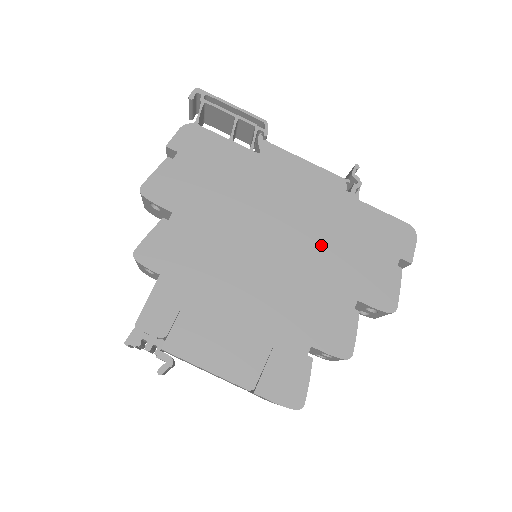
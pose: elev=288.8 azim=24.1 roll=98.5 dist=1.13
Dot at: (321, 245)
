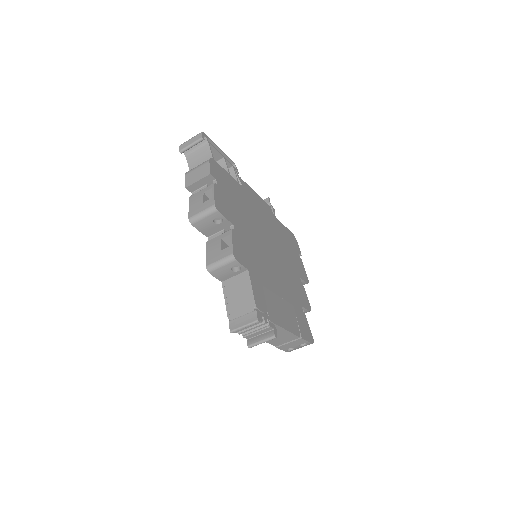
Dot at: (280, 246)
